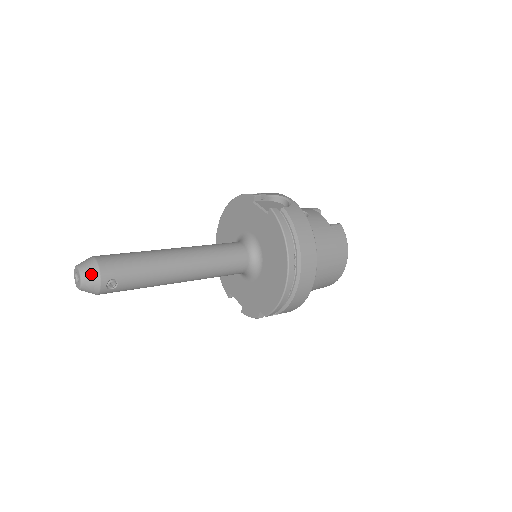
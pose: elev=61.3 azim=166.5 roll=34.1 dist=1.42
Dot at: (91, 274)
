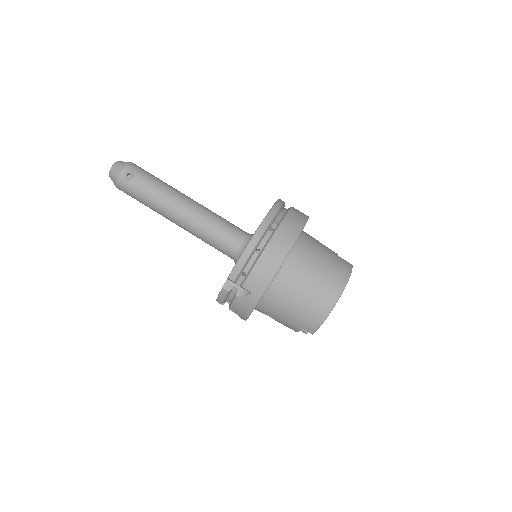
Dot at: (123, 163)
